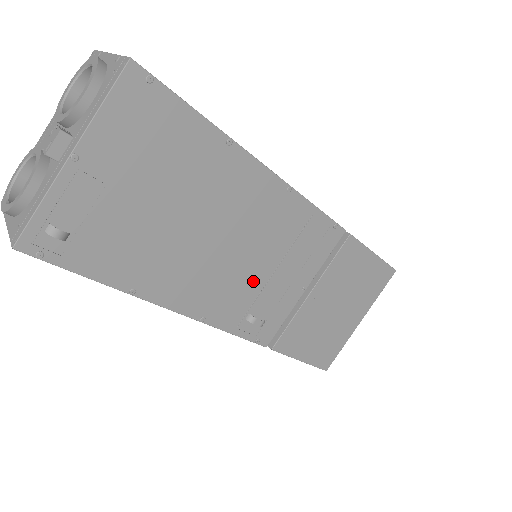
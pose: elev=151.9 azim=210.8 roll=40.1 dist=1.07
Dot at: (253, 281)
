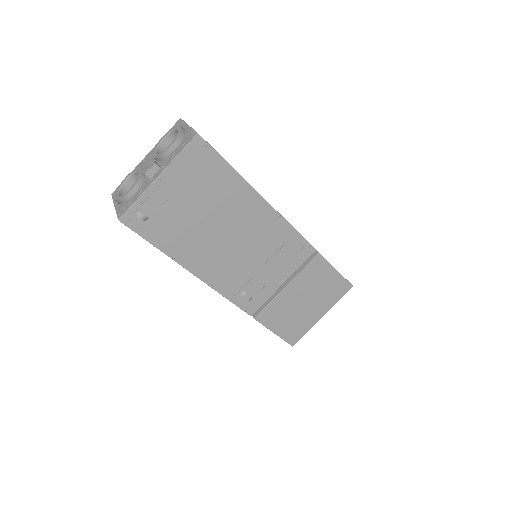
Dot at: (248, 269)
